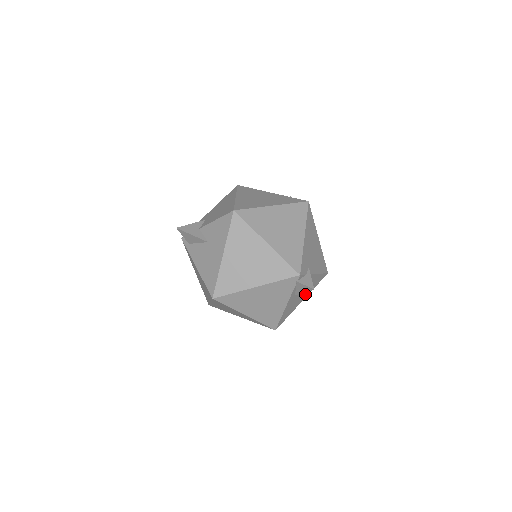
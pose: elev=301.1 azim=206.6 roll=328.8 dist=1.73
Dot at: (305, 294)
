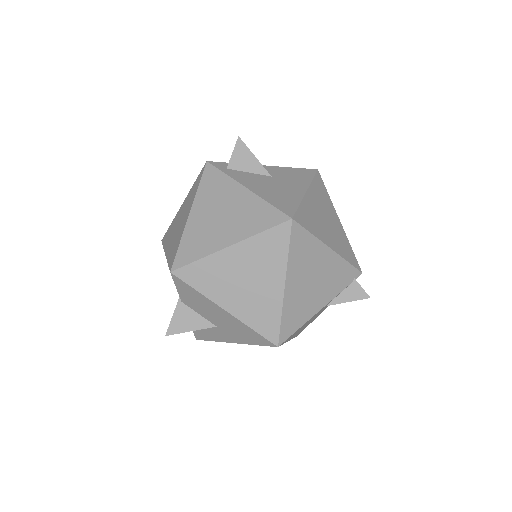
Dot at: (299, 331)
